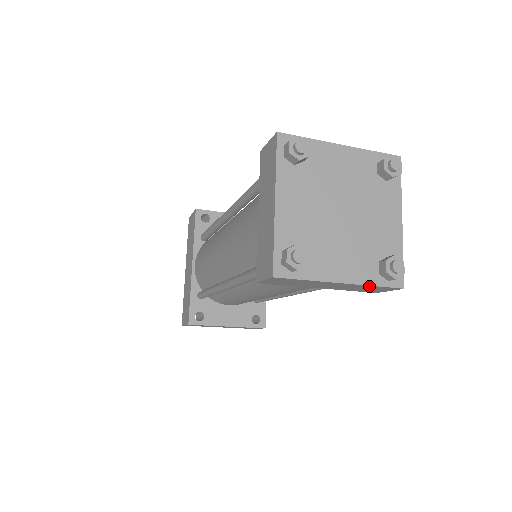
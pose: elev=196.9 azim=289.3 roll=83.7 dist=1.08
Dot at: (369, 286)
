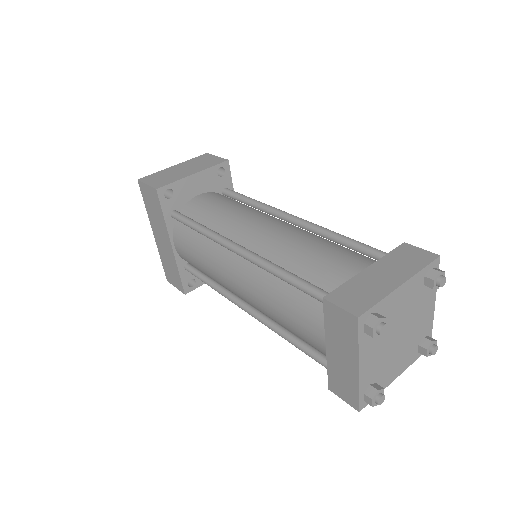
Dot at: (410, 361)
